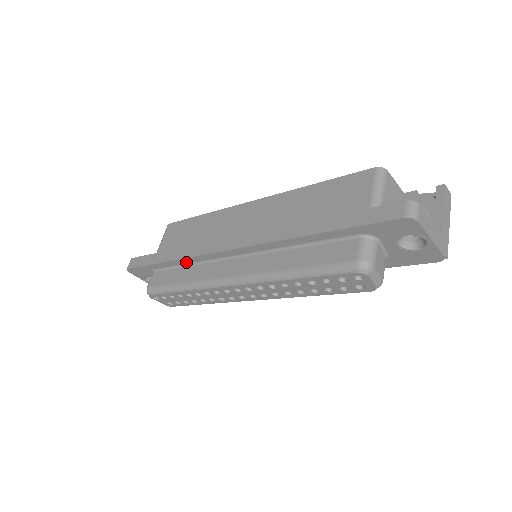
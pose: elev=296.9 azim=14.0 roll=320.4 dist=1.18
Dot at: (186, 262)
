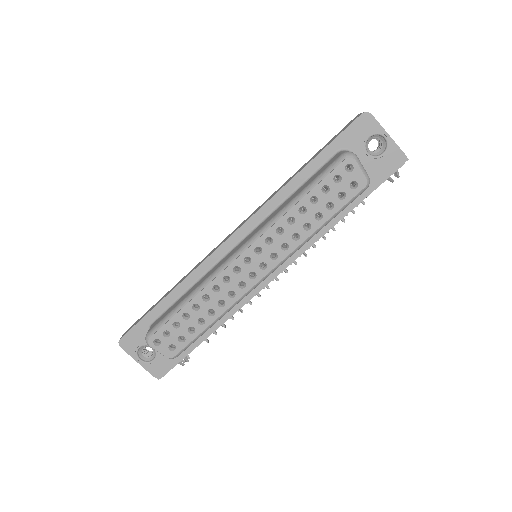
Dot at: (188, 284)
